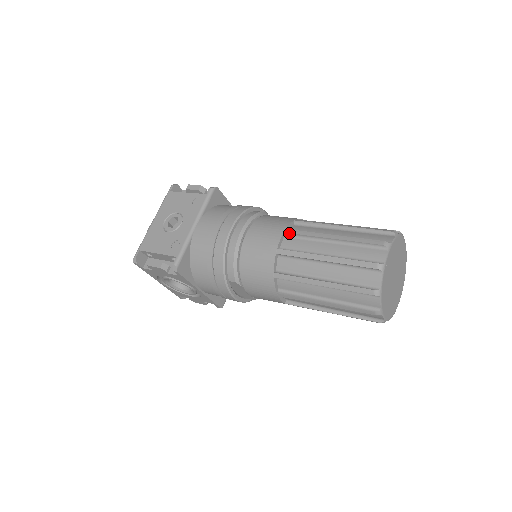
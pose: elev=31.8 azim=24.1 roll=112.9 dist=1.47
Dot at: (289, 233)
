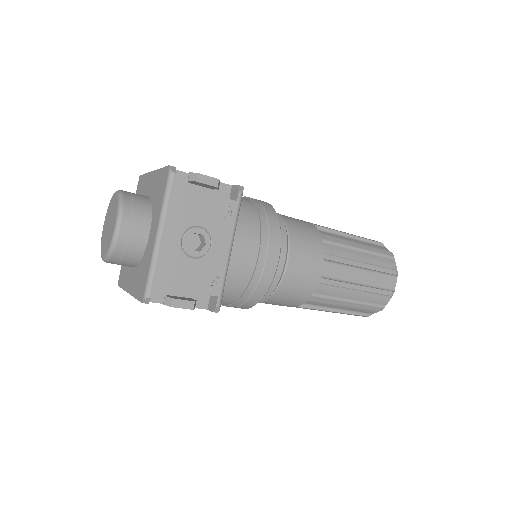
Dot at: (329, 260)
